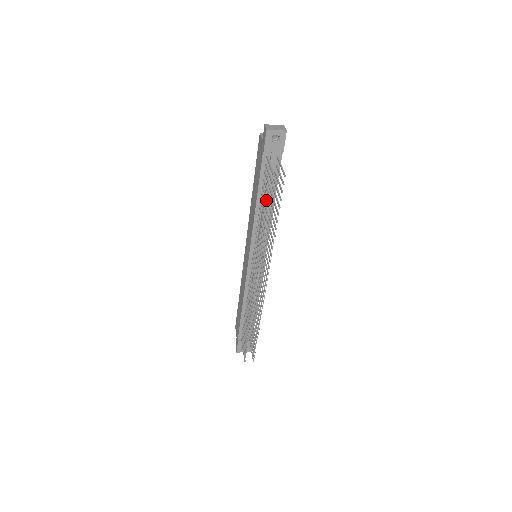
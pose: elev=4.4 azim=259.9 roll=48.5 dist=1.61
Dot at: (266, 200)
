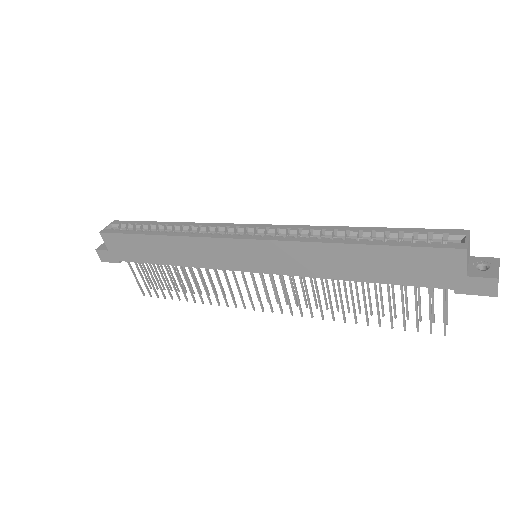
Dot at: occluded
